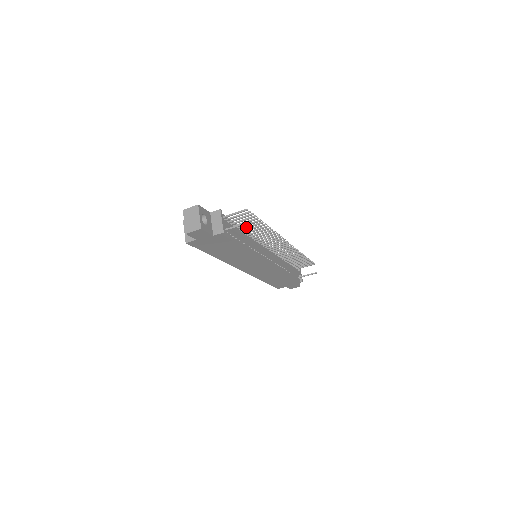
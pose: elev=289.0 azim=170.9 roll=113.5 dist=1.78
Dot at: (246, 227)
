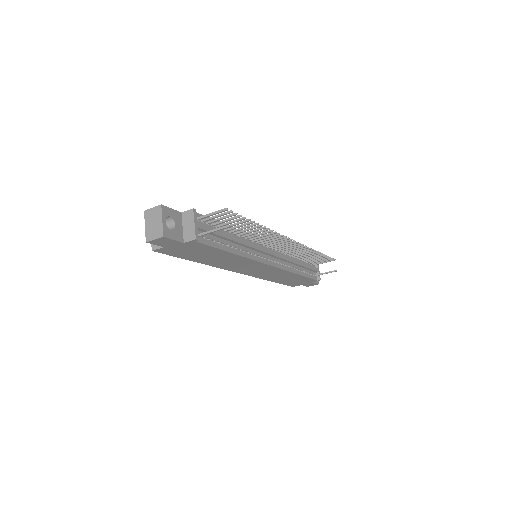
Dot at: (233, 227)
